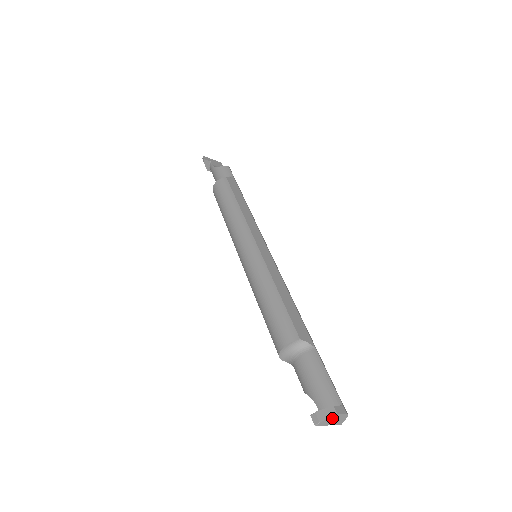
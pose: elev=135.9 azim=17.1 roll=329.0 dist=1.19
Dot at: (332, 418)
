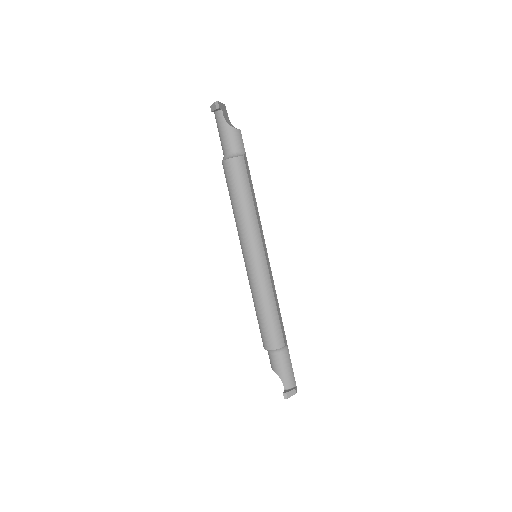
Dot at: (292, 394)
